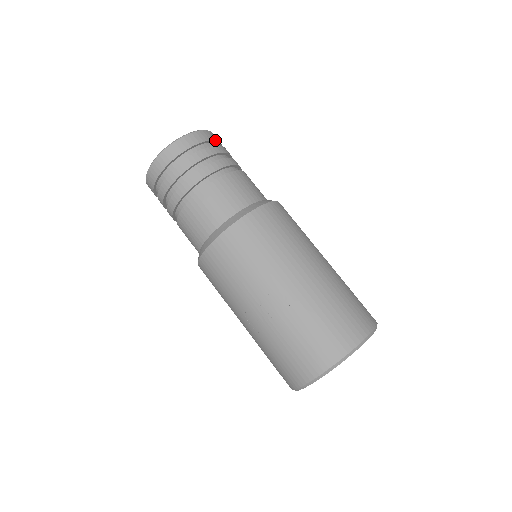
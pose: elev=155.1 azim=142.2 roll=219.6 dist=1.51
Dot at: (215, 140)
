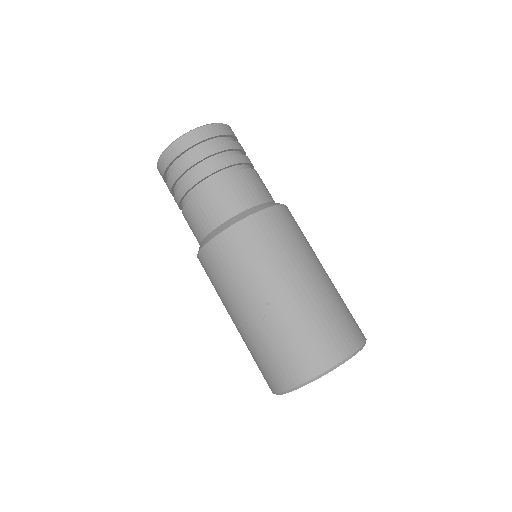
Dot at: (227, 134)
